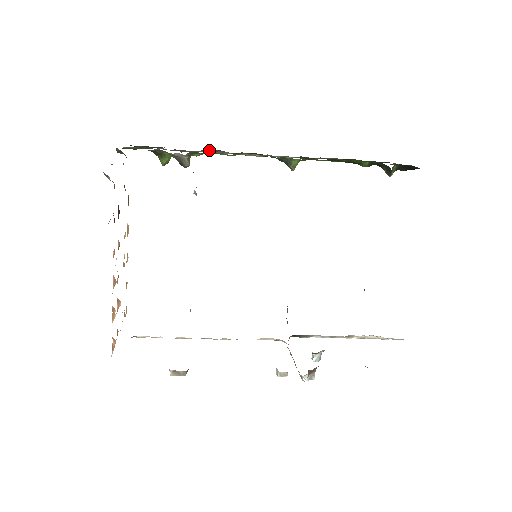
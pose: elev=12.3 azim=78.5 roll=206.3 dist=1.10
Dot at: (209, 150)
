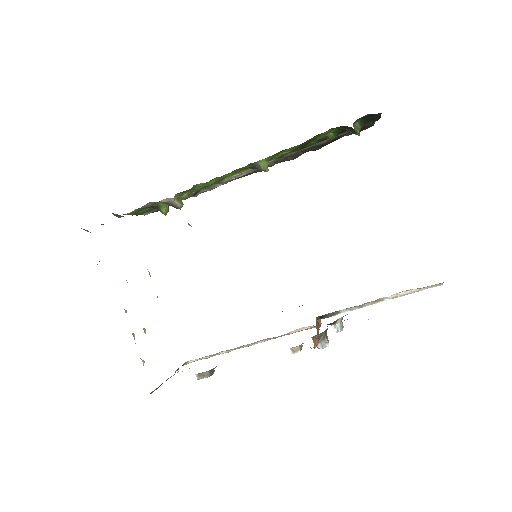
Dot at: (204, 189)
